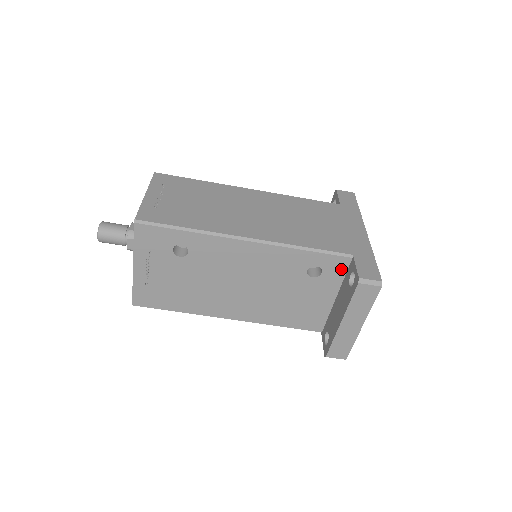
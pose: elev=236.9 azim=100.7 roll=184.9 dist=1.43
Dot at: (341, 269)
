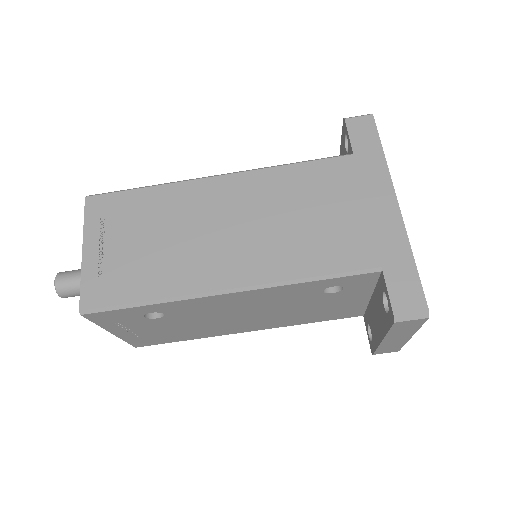
Dot at: (369, 281)
